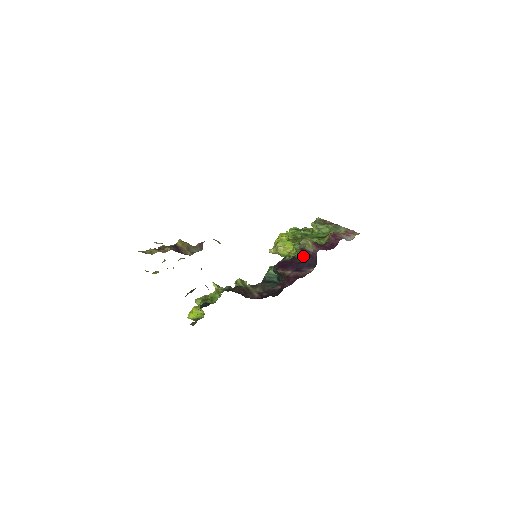
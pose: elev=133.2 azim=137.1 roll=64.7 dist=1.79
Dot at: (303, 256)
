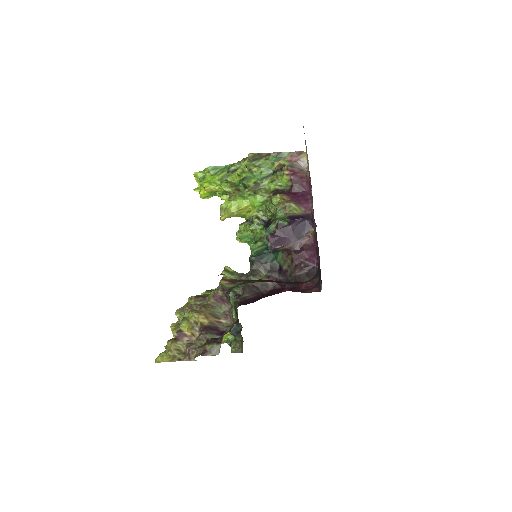
Dot at: (292, 221)
